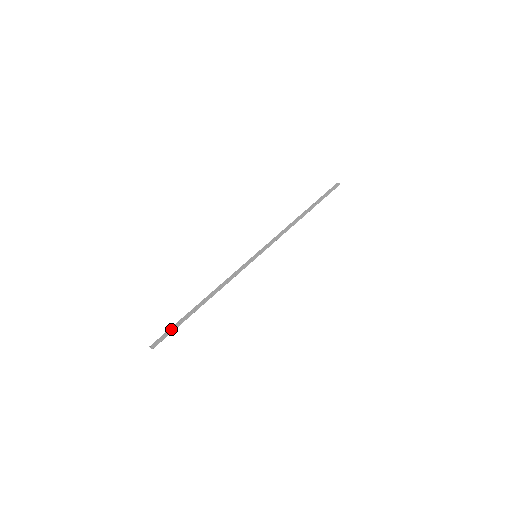
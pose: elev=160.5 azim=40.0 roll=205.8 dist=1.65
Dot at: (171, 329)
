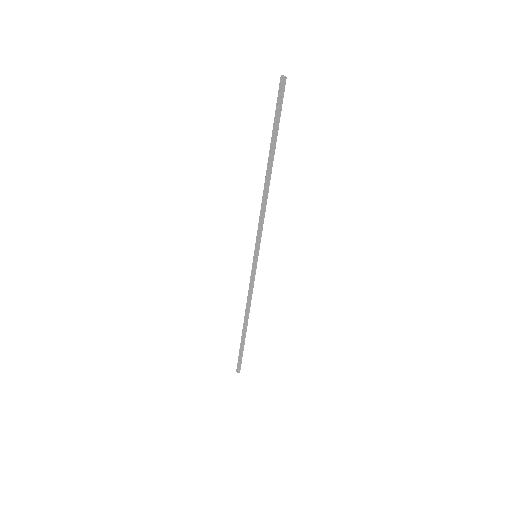
Dot at: (240, 356)
